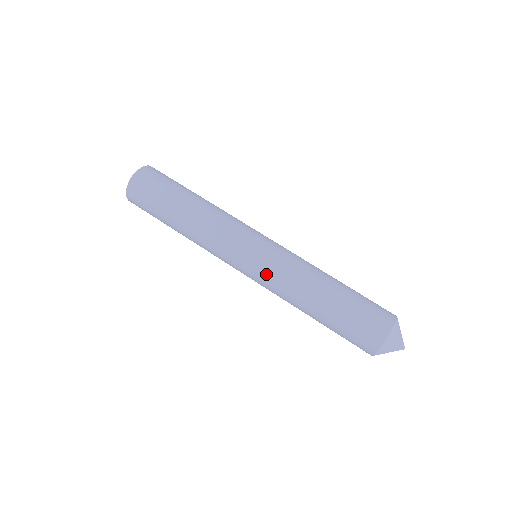
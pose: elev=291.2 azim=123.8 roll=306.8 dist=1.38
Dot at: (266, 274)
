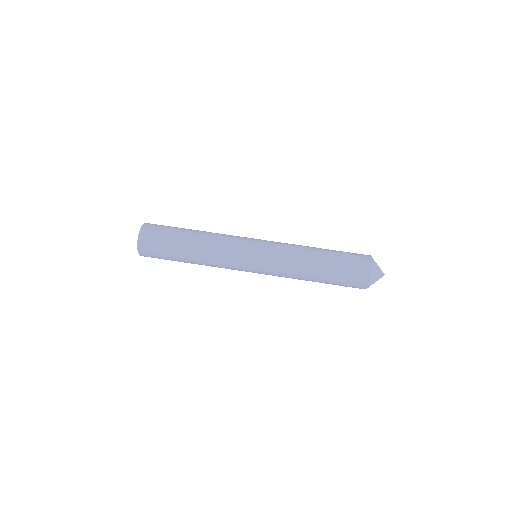
Dot at: (273, 255)
